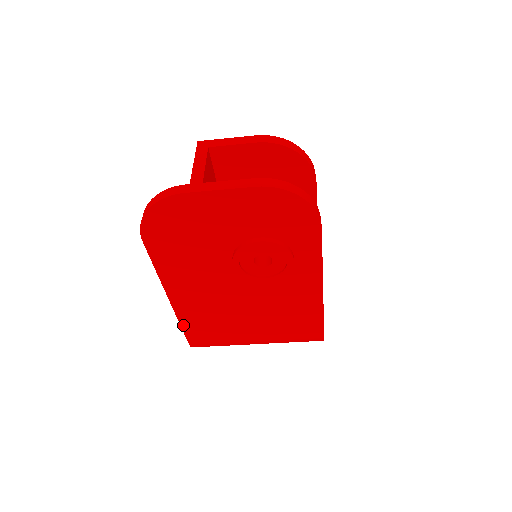
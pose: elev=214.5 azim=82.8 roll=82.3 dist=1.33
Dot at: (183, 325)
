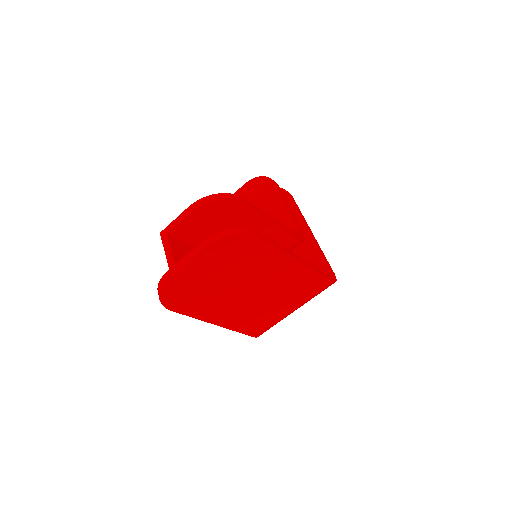
Dot at: (239, 331)
